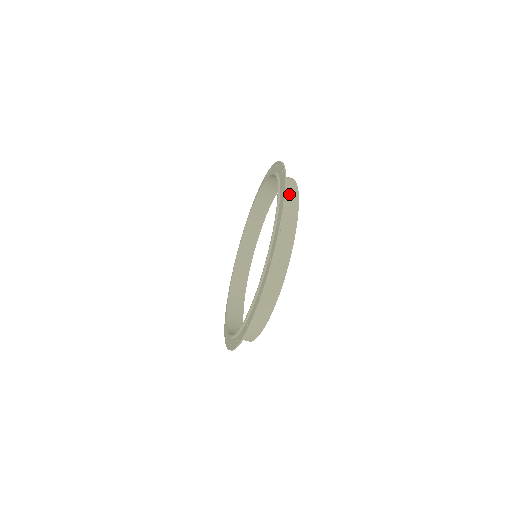
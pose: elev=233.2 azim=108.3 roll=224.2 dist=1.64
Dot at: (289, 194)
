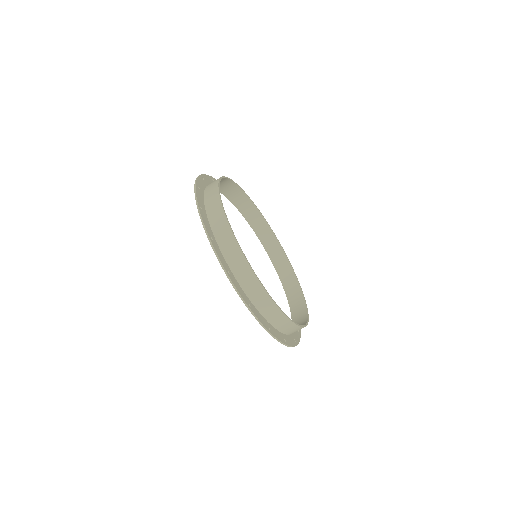
Dot at: (210, 187)
